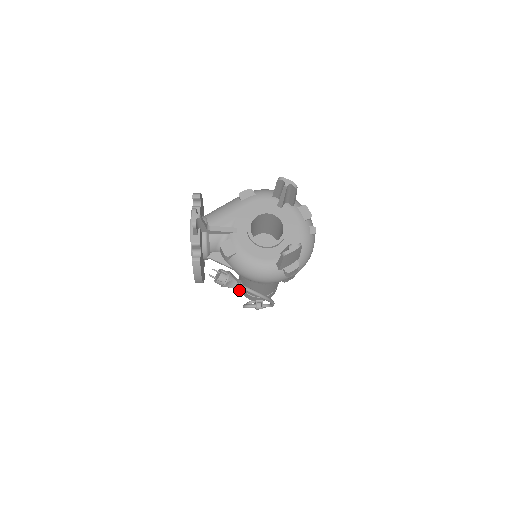
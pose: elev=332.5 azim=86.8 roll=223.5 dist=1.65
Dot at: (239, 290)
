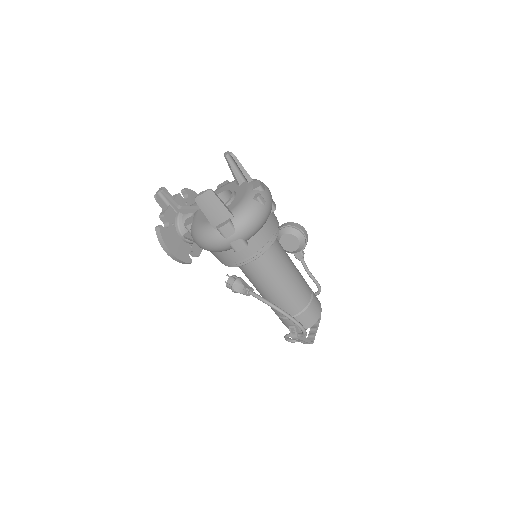
Dot at: (247, 295)
